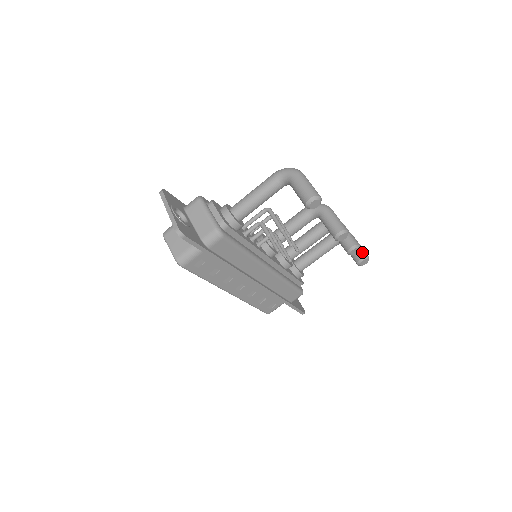
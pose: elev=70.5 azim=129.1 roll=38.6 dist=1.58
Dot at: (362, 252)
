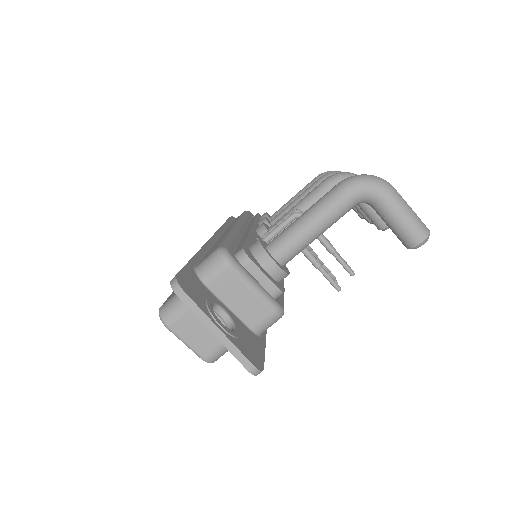
Dot at: occluded
